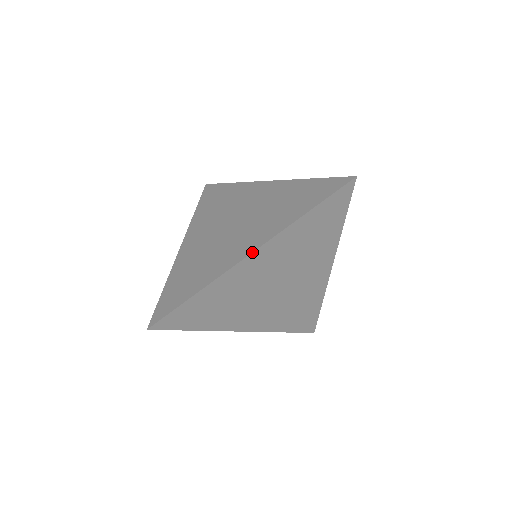
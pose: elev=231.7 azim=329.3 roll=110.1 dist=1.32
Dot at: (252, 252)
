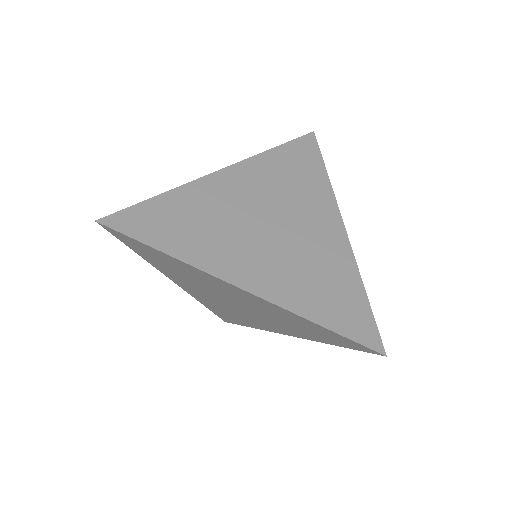
Dot at: (243, 289)
